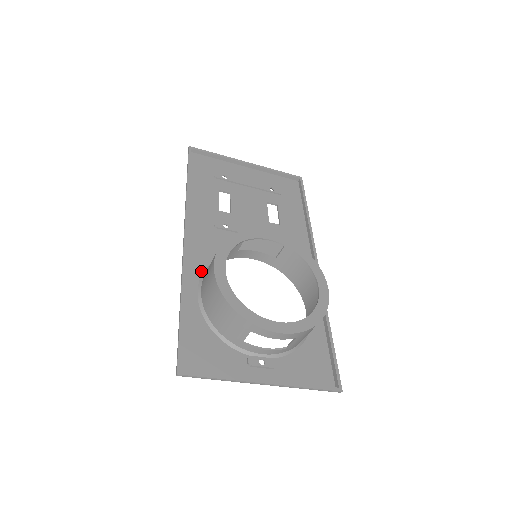
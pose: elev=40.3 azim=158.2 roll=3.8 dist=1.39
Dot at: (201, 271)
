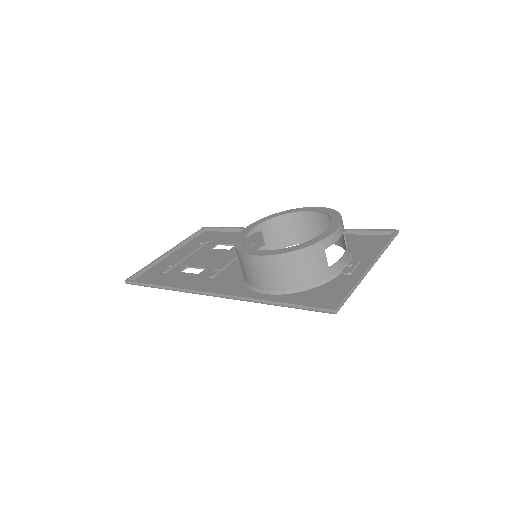
Dot at: (248, 290)
